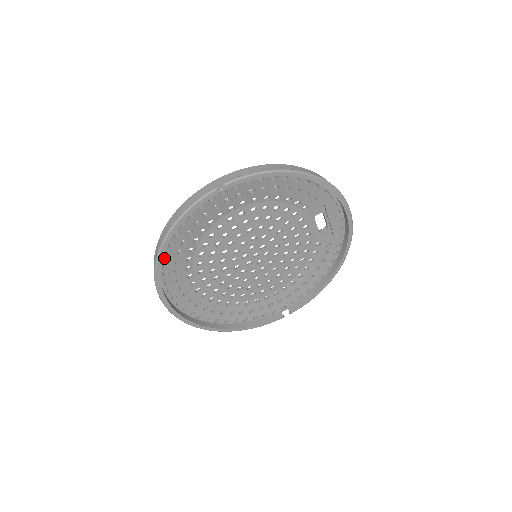
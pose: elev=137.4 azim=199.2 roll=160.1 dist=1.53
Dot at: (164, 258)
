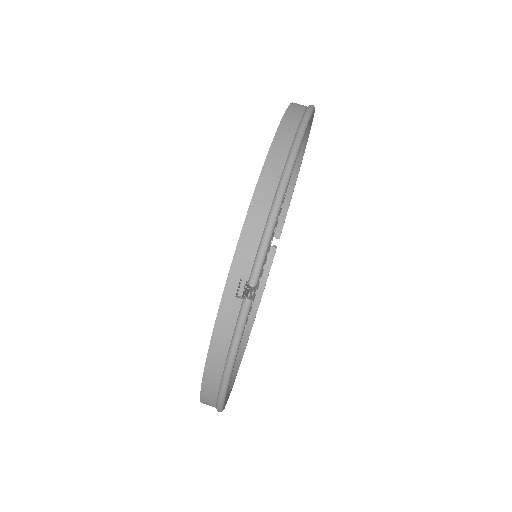
Dot at: occluded
